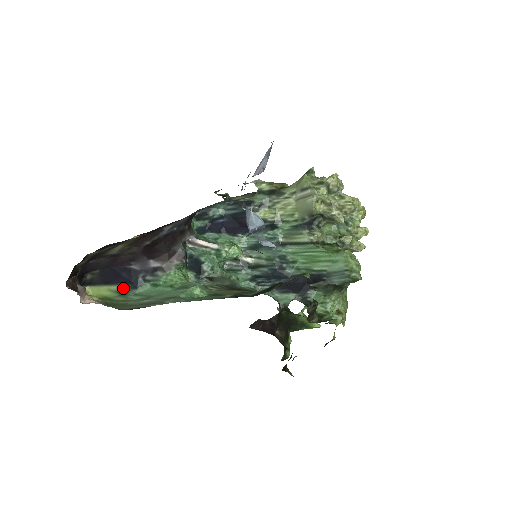
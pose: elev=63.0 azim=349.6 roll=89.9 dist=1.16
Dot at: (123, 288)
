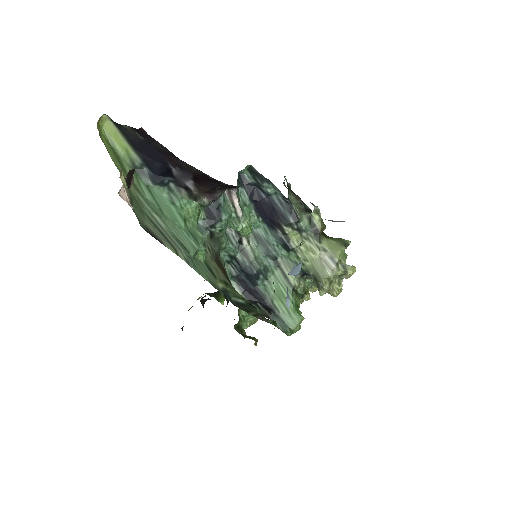
Dot at: (142, 166)
